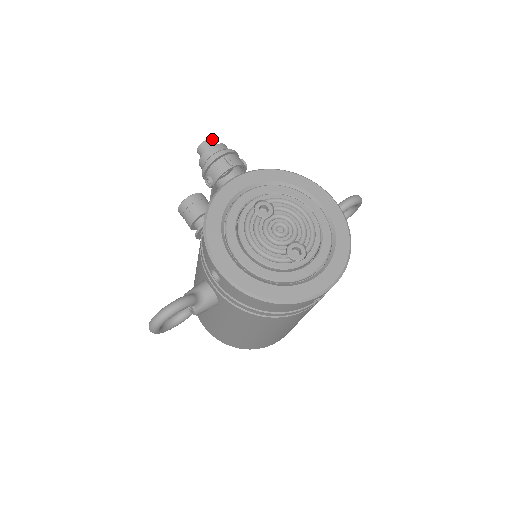
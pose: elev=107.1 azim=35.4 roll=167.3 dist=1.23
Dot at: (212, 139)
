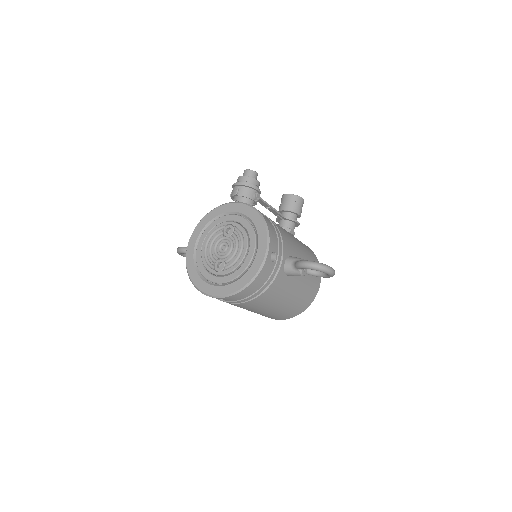
Dot at: (252, 170)
